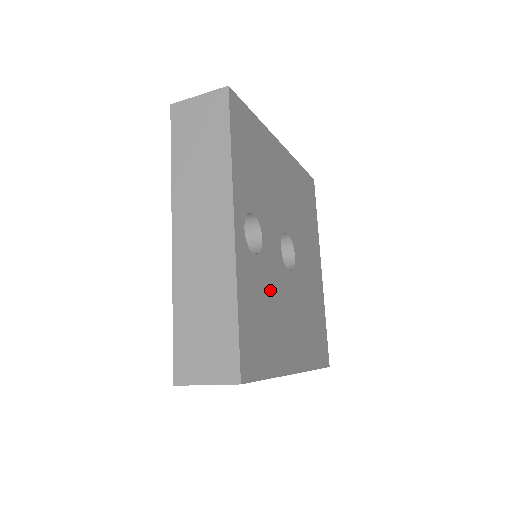
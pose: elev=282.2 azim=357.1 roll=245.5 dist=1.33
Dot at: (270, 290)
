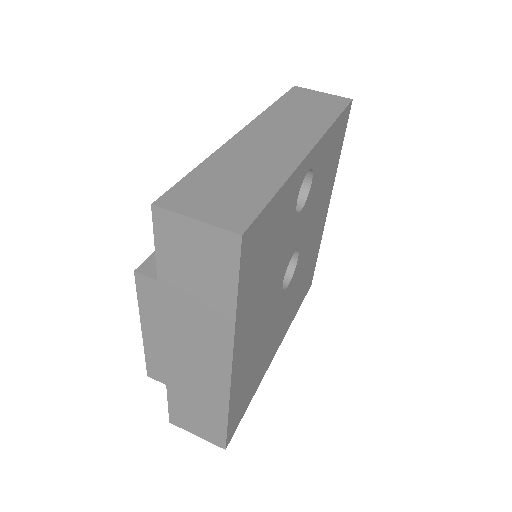
Dot at: (279, 252)
